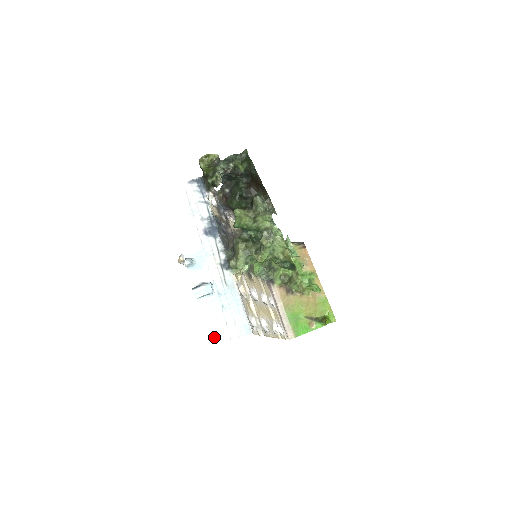
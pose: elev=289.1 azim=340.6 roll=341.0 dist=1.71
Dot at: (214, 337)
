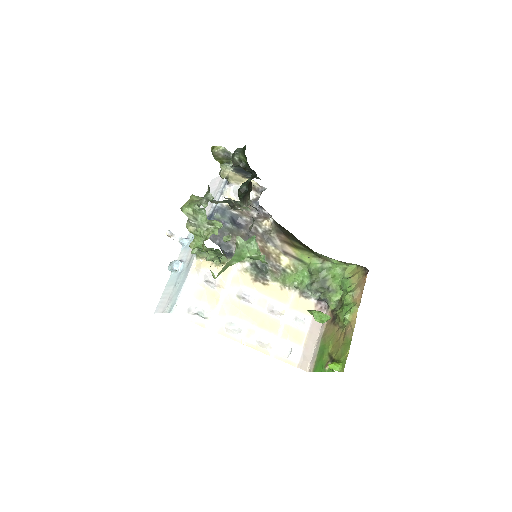
Dot at: (159, 306)
